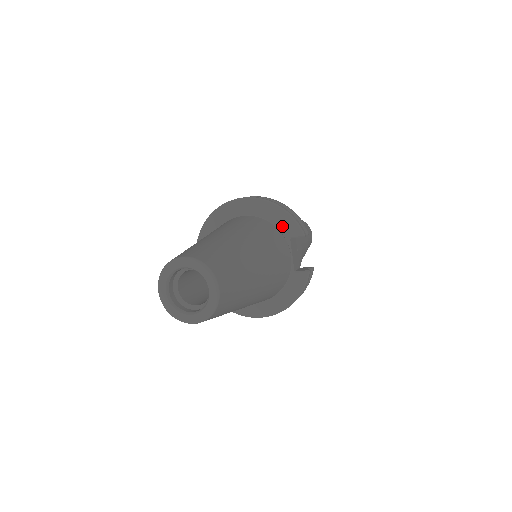
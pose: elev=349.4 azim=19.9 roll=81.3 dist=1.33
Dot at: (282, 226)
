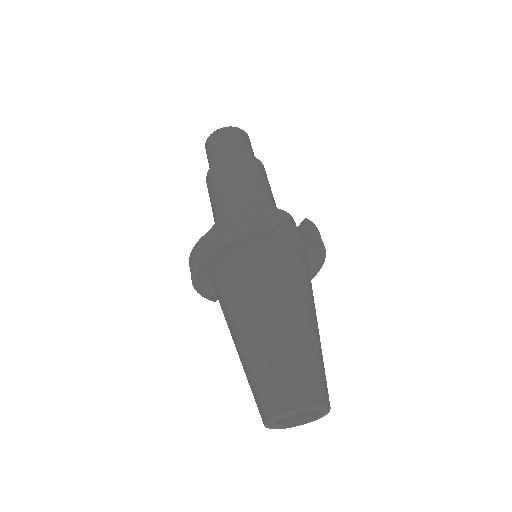
Dot at: (253, 242)
